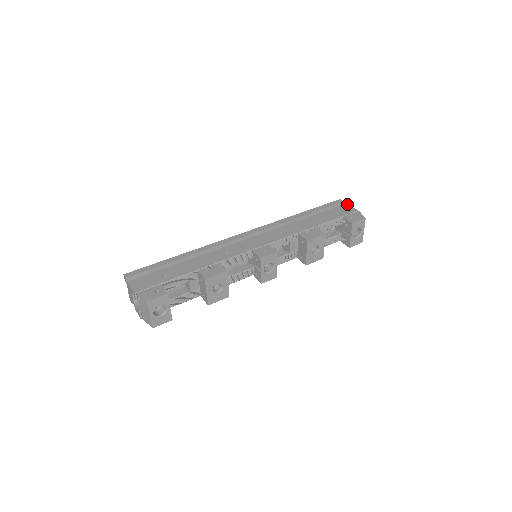
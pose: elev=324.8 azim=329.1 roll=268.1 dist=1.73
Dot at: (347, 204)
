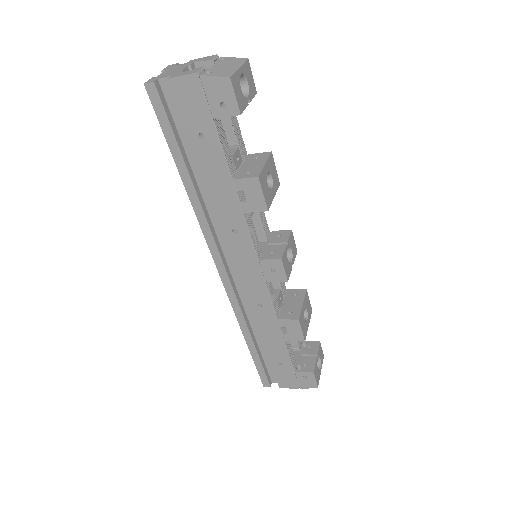
Dot at: occluded
